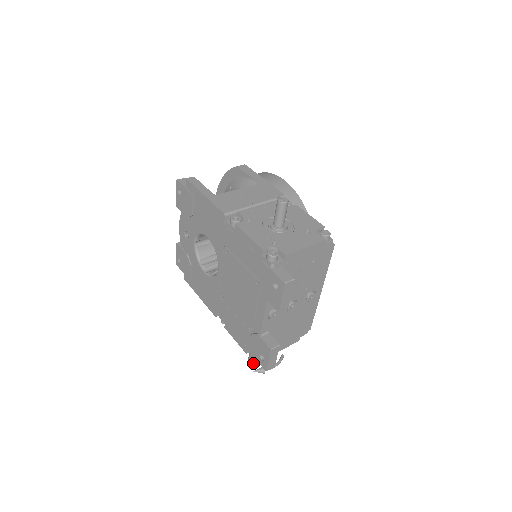
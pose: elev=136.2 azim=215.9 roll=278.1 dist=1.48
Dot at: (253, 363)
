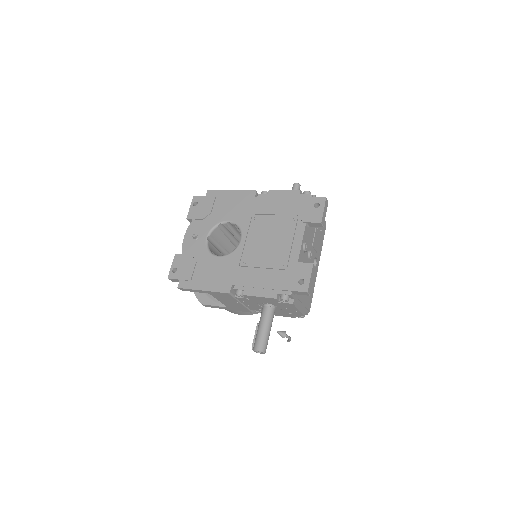
Dot at: (261, 350)
